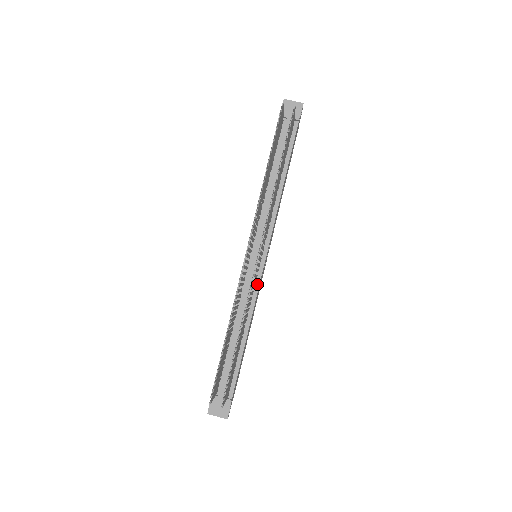
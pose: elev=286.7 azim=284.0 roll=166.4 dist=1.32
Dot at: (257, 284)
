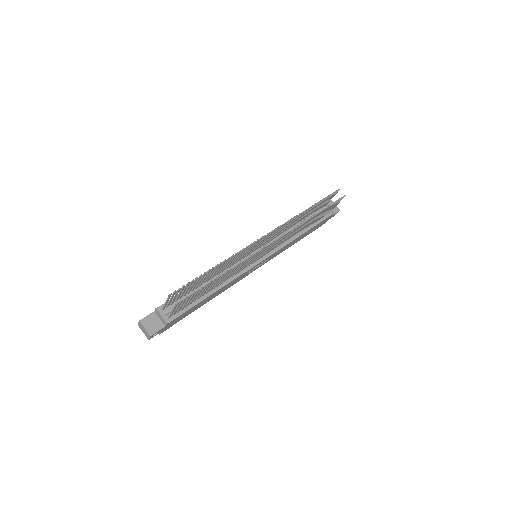
Dot at: (245, 270)
